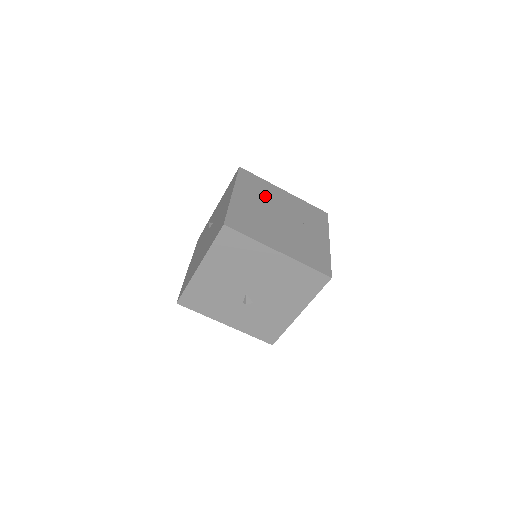
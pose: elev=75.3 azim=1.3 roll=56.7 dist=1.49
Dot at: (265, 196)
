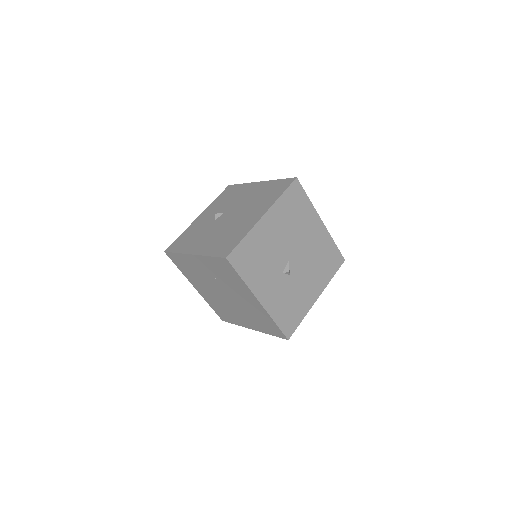
Dot at: occluded
